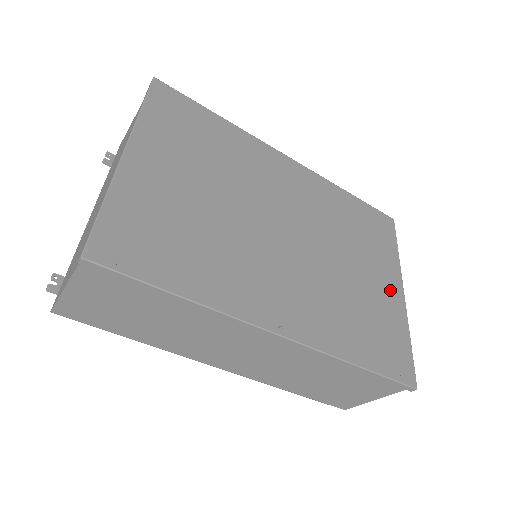
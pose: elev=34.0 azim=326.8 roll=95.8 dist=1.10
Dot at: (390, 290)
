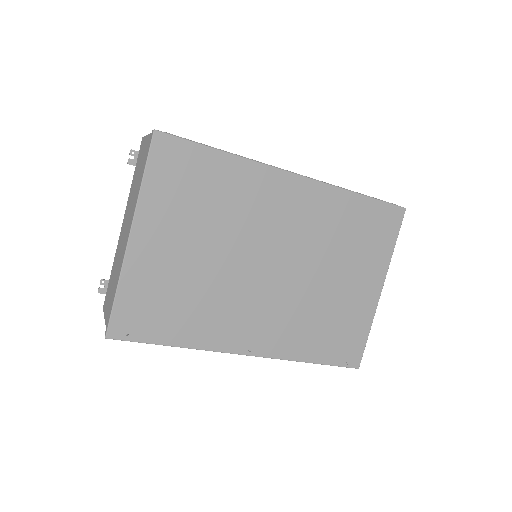
Dot at: (367, 292)
